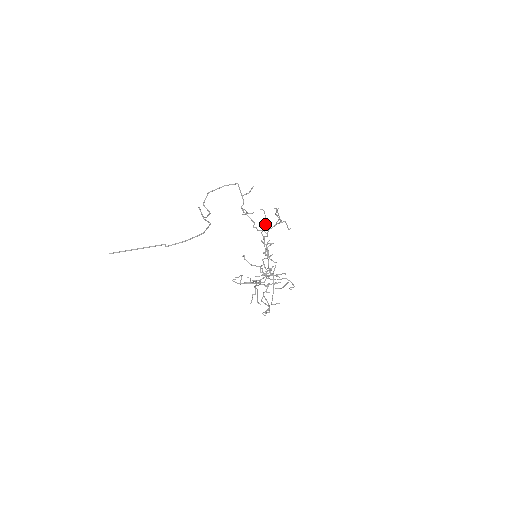
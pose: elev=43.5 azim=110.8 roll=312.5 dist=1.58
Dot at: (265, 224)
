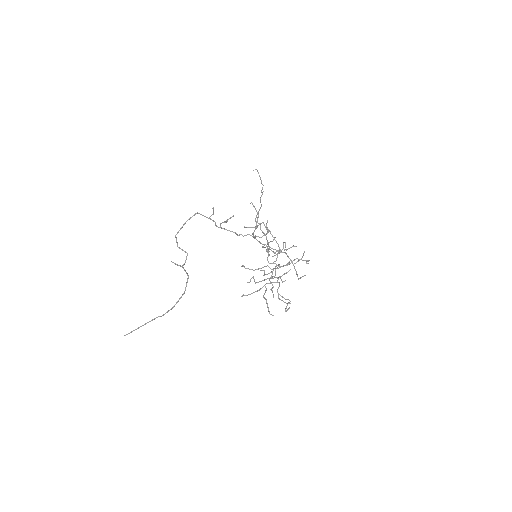
Dot at: (261, 192)
